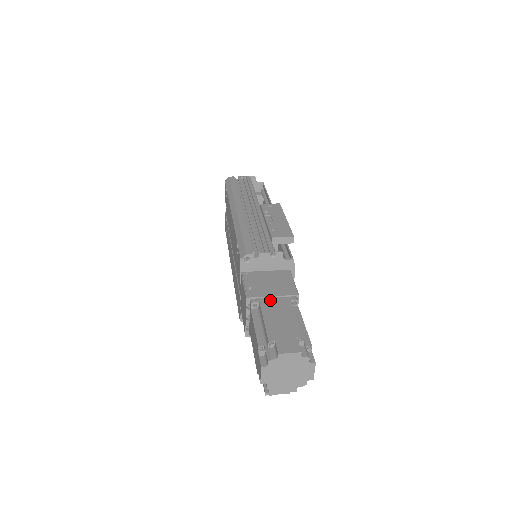
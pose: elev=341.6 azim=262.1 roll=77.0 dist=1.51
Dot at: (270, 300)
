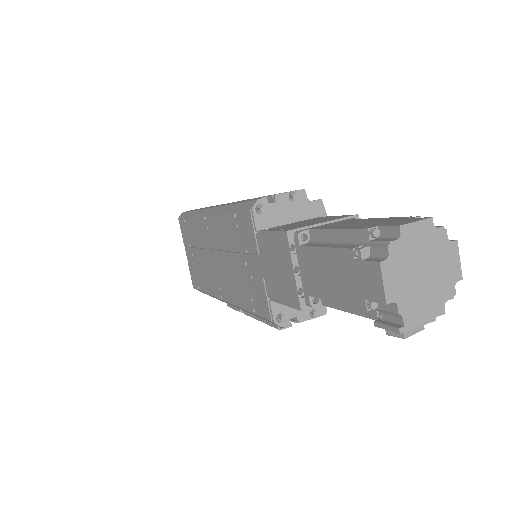
Dot at: (323, 225)
